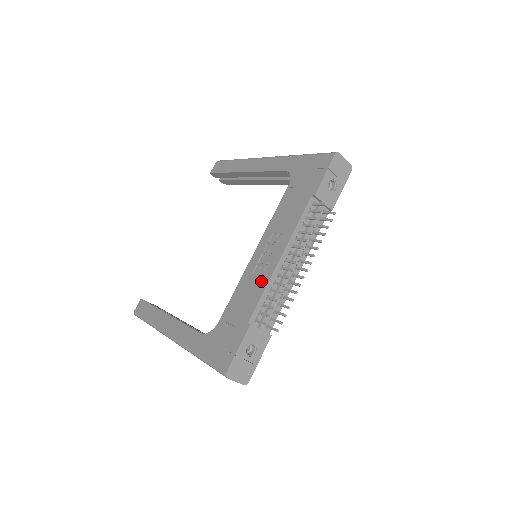
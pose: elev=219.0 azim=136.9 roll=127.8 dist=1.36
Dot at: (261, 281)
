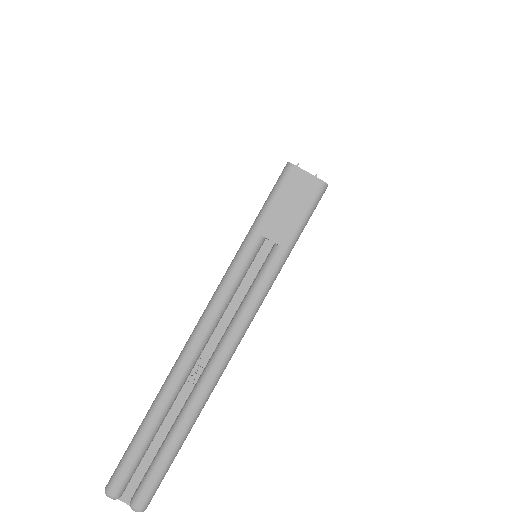
Dot at: occluded
